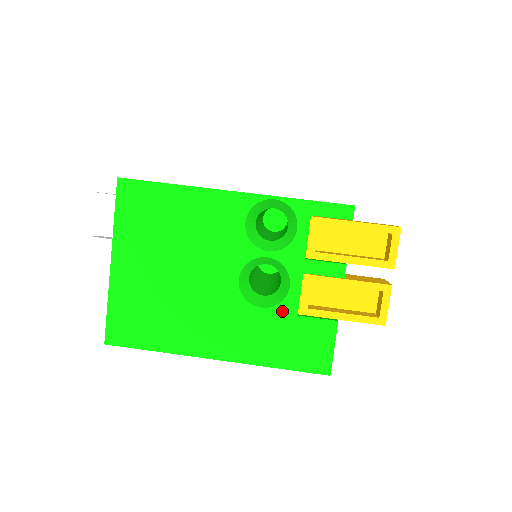
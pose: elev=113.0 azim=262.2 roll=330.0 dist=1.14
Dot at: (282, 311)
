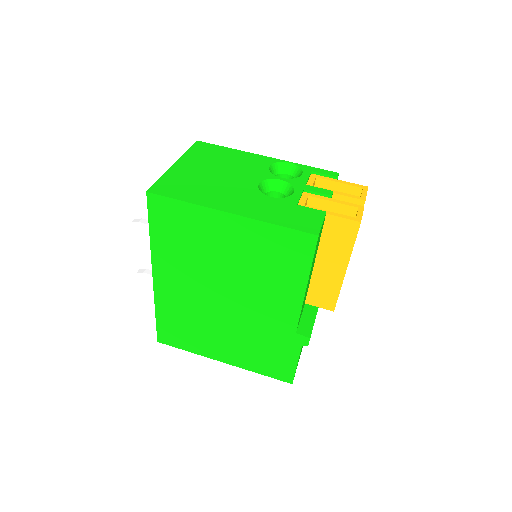
Dot at: (286, 201)
